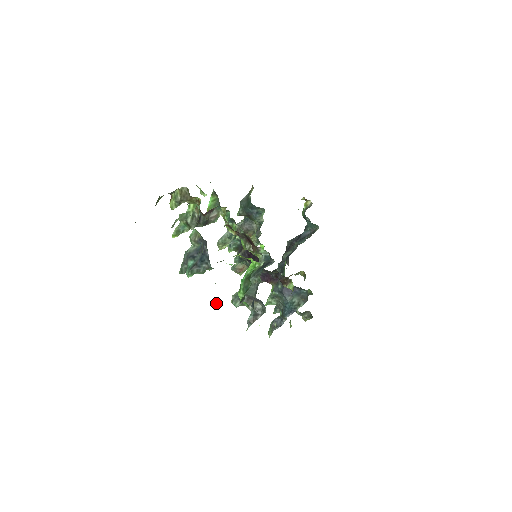
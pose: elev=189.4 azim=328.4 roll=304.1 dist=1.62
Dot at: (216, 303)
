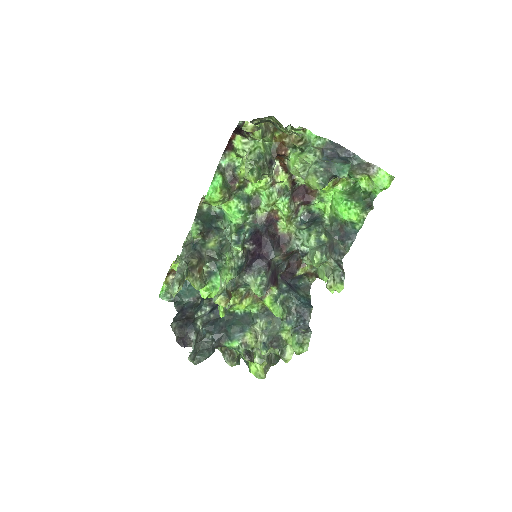
Dot at: (389, 180)
